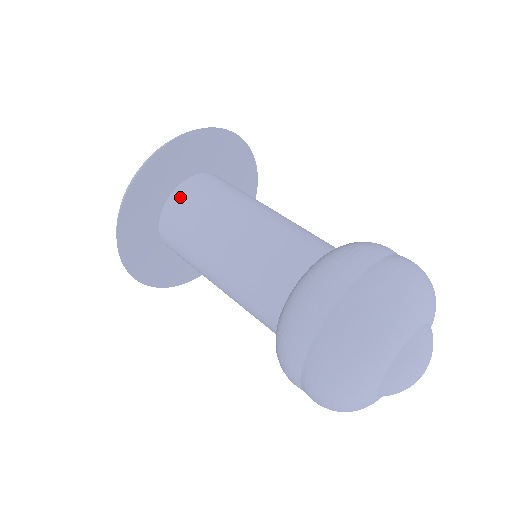
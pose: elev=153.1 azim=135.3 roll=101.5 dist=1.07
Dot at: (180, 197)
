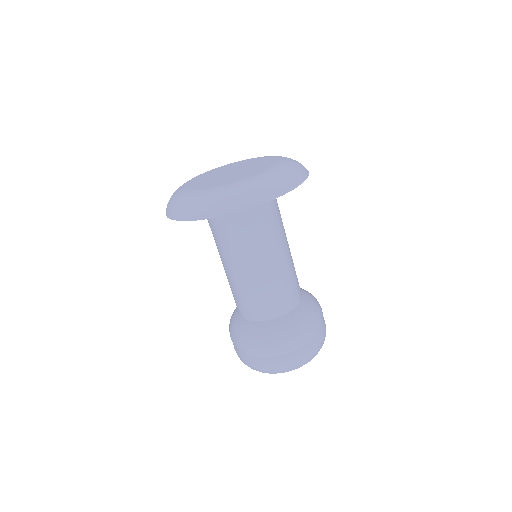
Dot at: occluded
